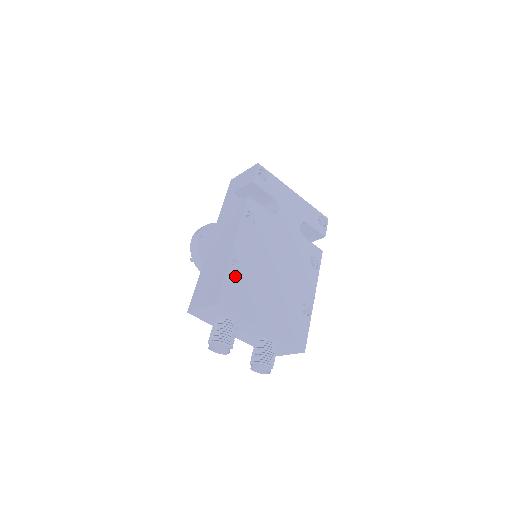
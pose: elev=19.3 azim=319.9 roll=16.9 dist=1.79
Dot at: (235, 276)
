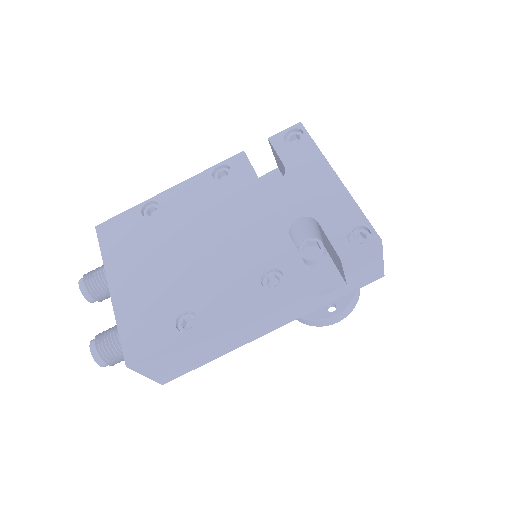
Dot at: (140, 216)
